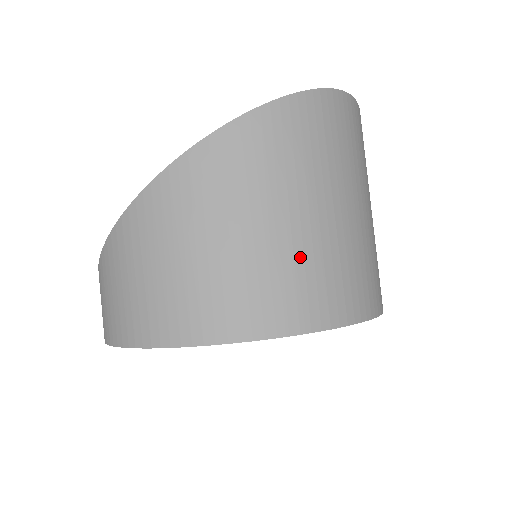
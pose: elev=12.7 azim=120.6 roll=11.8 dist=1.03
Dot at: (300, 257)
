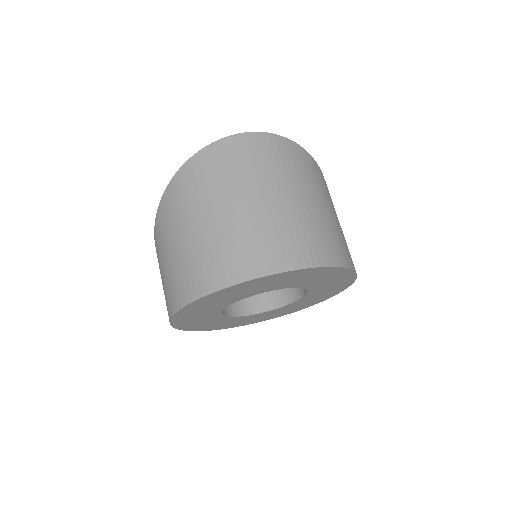
Dot at: (203, 249)
